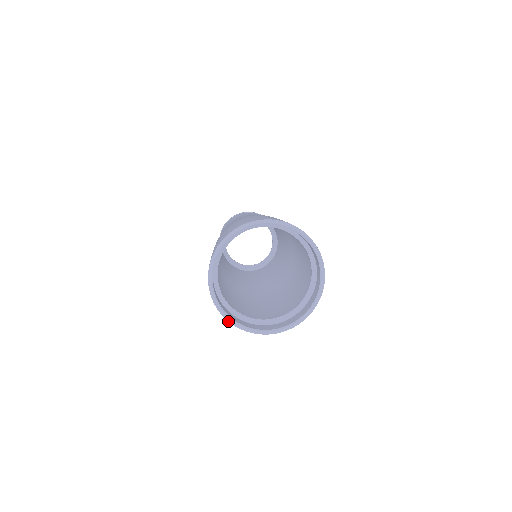
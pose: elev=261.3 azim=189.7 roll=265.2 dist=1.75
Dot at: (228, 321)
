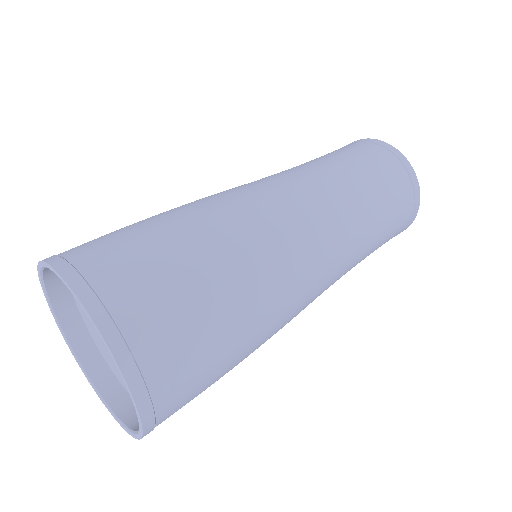
Dot at: (73, 354)
